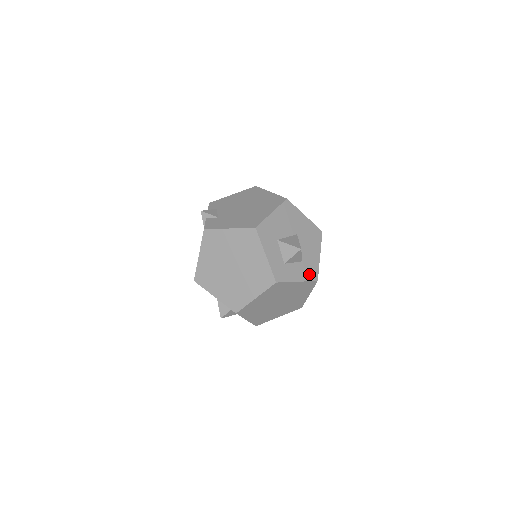
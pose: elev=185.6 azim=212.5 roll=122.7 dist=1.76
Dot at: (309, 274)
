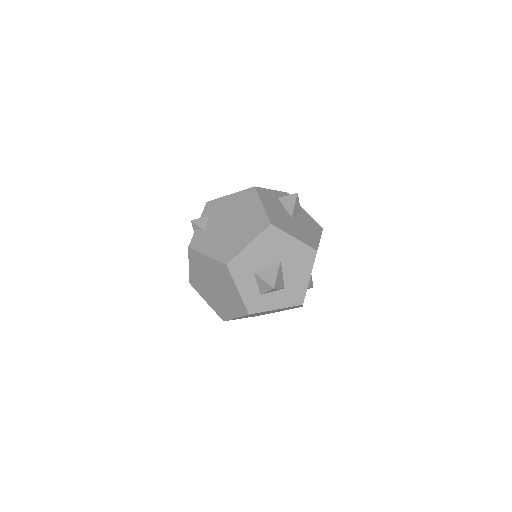
Dot at: (292, 300)
